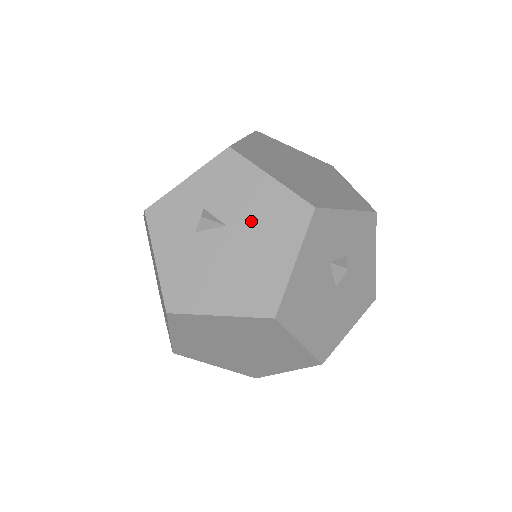
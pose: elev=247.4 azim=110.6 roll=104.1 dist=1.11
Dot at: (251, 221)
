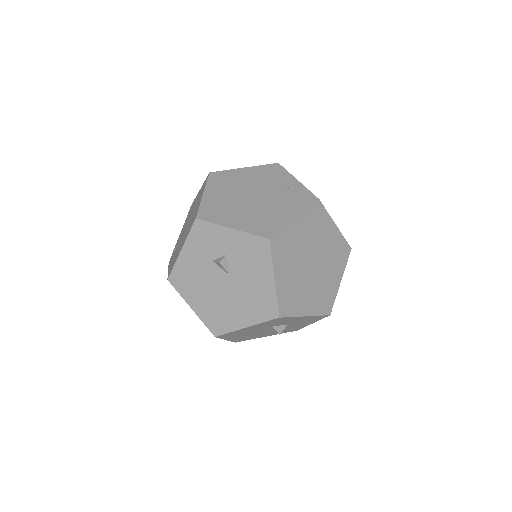
Dot at: (244, 288)
